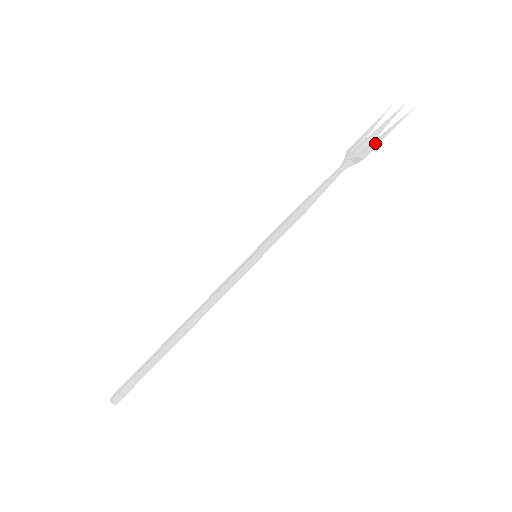
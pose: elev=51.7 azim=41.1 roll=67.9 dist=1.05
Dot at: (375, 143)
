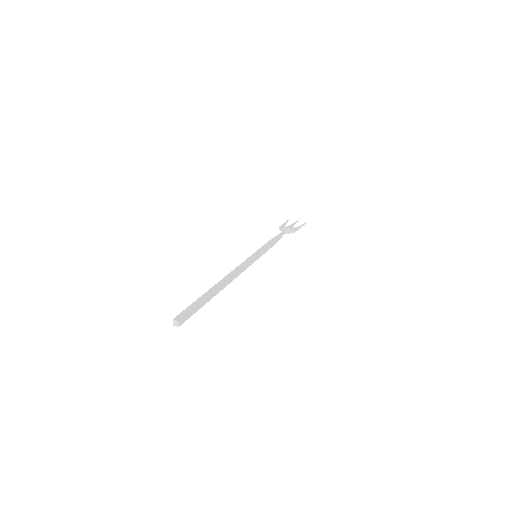
Dot at: (299, 227)
